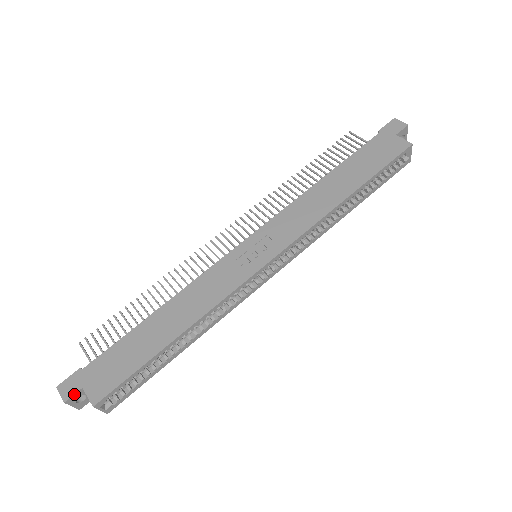
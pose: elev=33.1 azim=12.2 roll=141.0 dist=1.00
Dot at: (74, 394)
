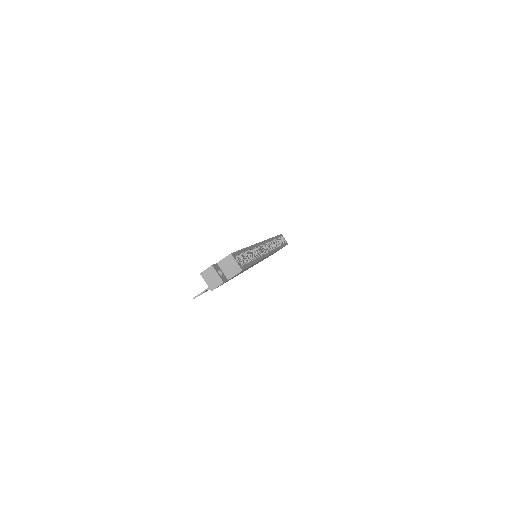
Dot at: (214, 264)
